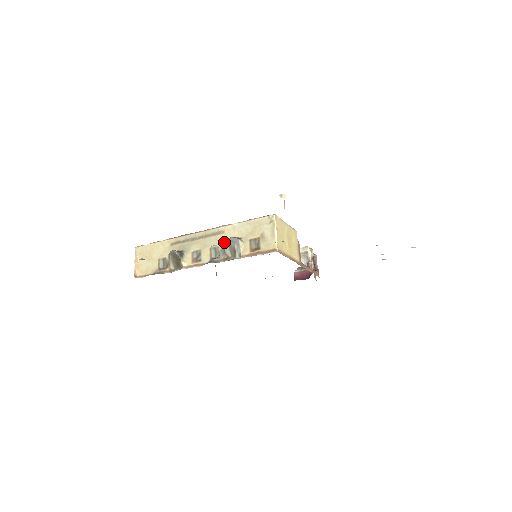
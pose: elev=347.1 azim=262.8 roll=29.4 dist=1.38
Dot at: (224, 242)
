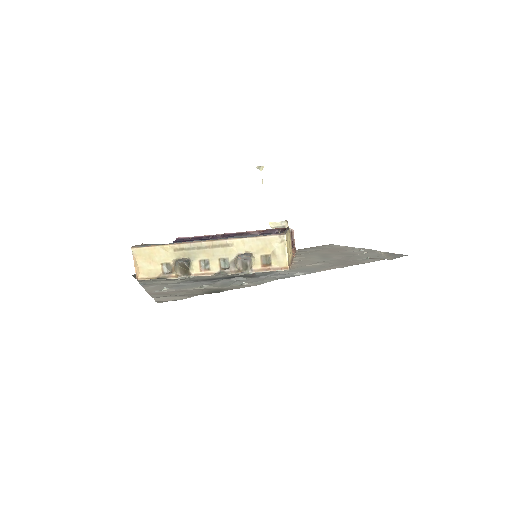
Dot at: (234, 255)
